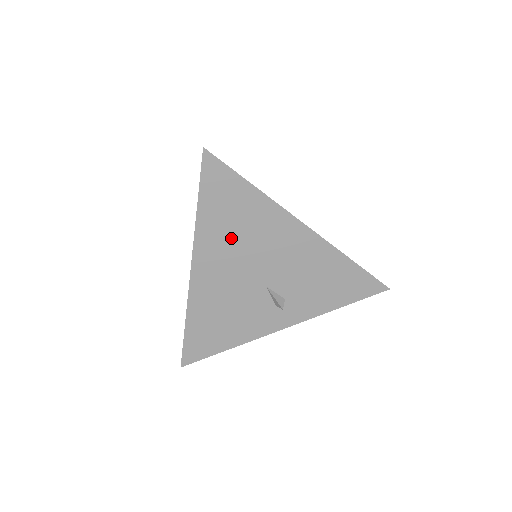
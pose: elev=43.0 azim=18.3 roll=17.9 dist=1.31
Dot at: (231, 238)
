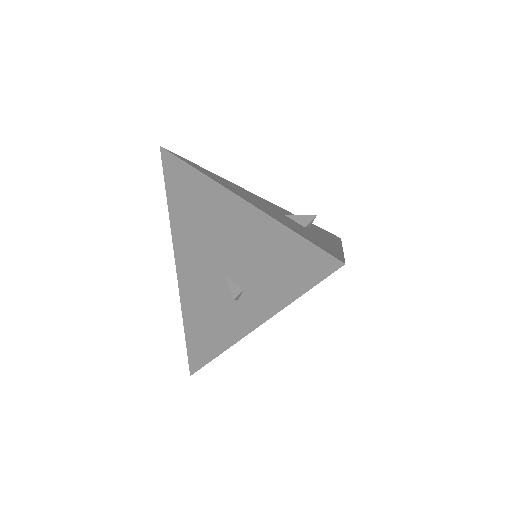
Dot at: (191, 225)
